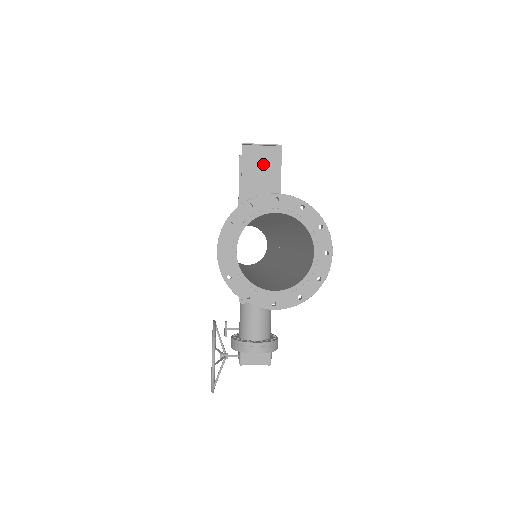
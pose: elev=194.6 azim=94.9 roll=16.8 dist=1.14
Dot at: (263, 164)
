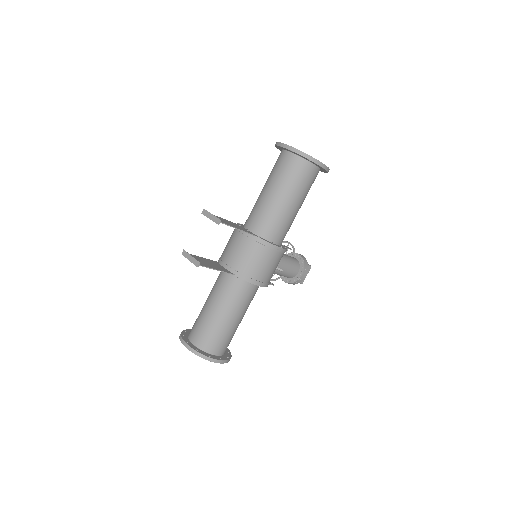
Dot at: (201, 262)
